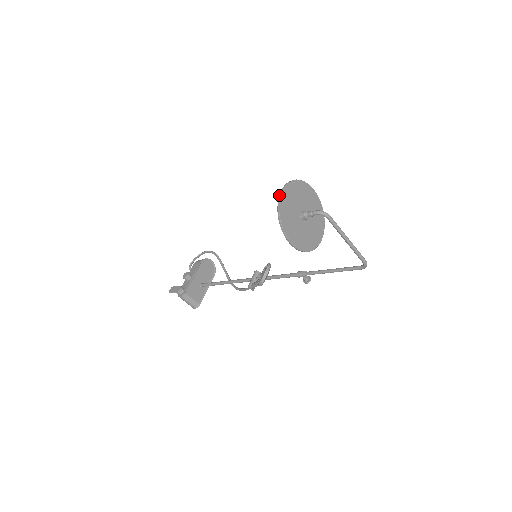
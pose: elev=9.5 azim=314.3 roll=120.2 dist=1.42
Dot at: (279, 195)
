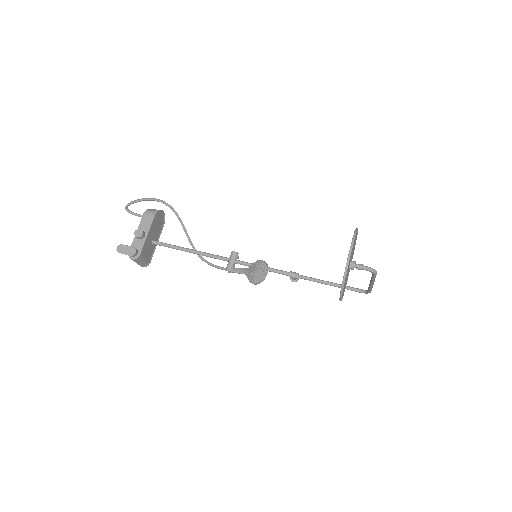
Dot at: (348, 257)
